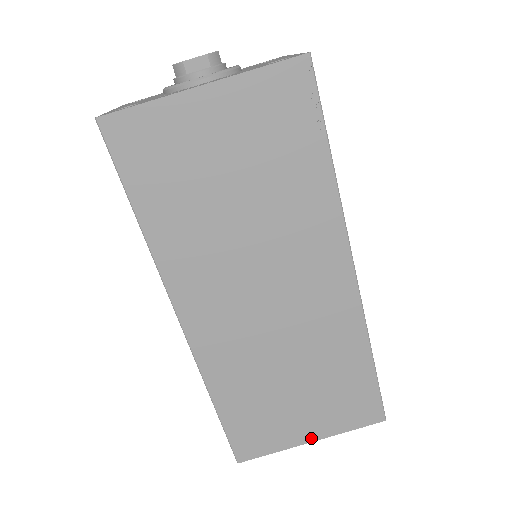
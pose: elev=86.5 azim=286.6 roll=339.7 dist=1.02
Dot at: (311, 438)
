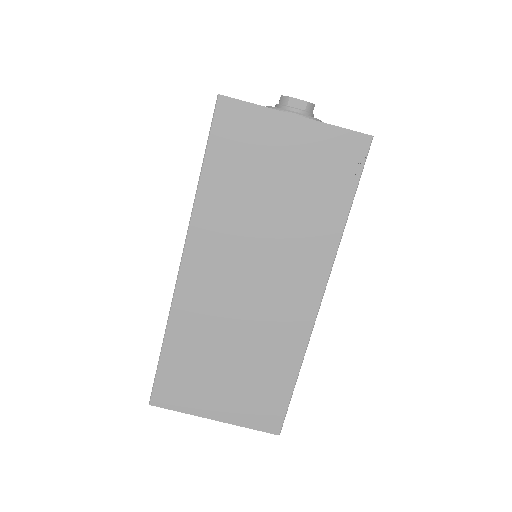
Dot at: (216, 416)
